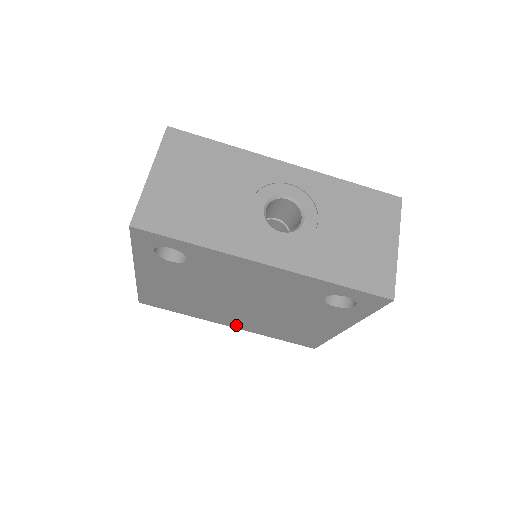
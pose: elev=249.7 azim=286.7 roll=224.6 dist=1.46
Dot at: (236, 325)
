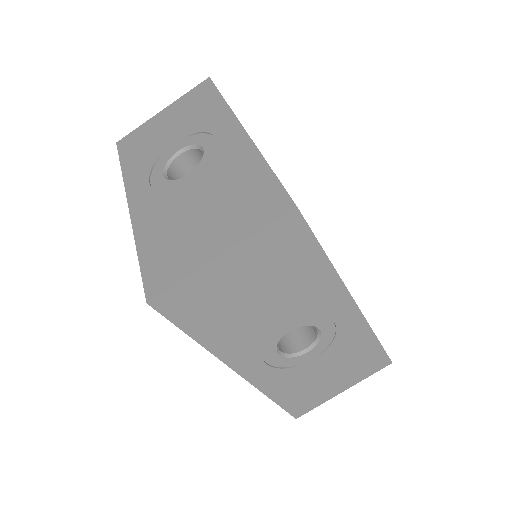
Dot at: occluded
